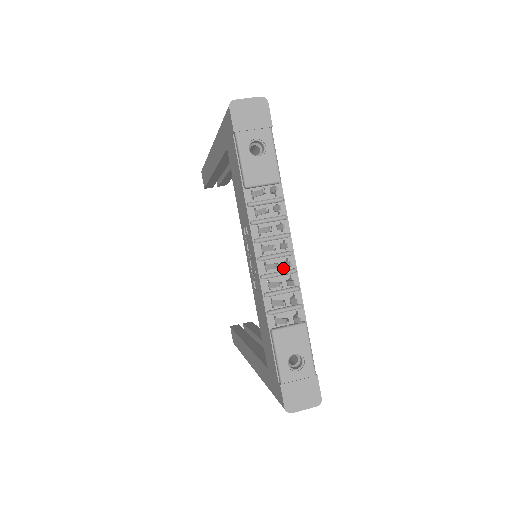
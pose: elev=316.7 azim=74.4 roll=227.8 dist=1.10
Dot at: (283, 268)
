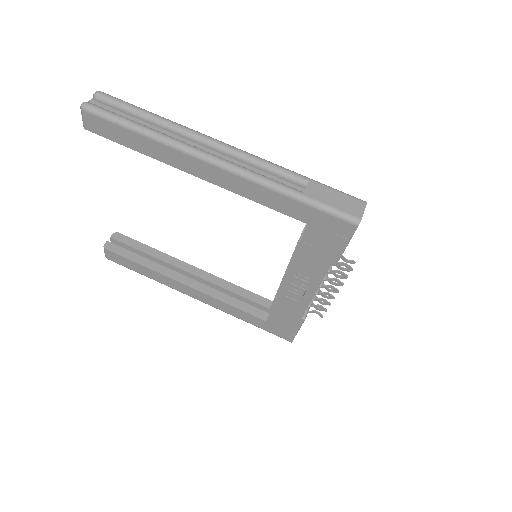
Dot at: occluded
